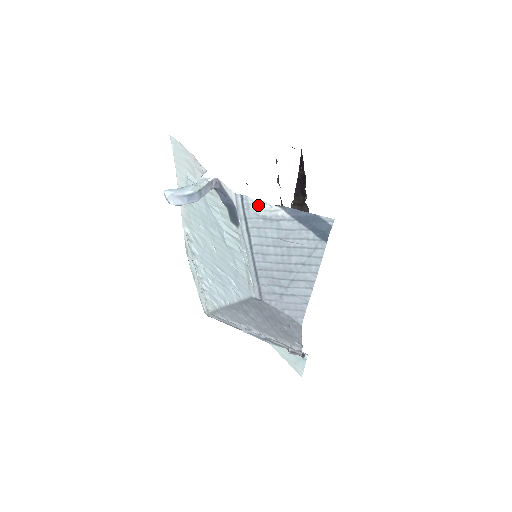
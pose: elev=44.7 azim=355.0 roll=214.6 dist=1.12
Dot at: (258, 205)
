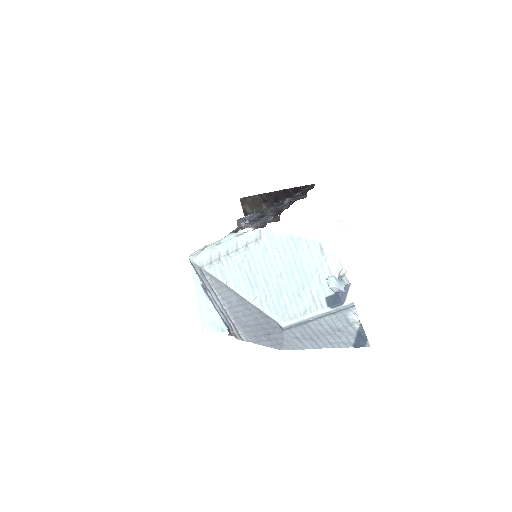
Dot at: (354, 314)
